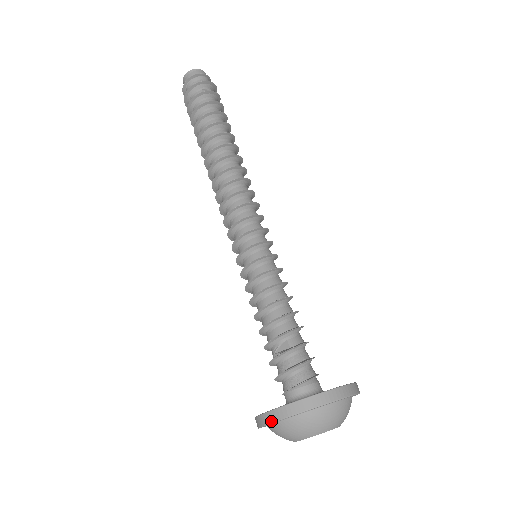
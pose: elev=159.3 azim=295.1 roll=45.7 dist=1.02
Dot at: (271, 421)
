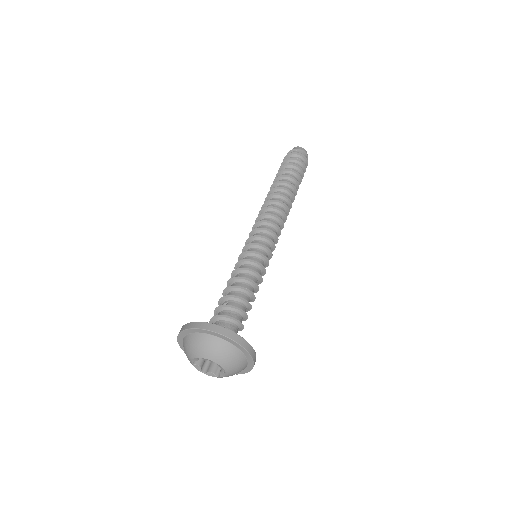
Dot at: (178, 334)
